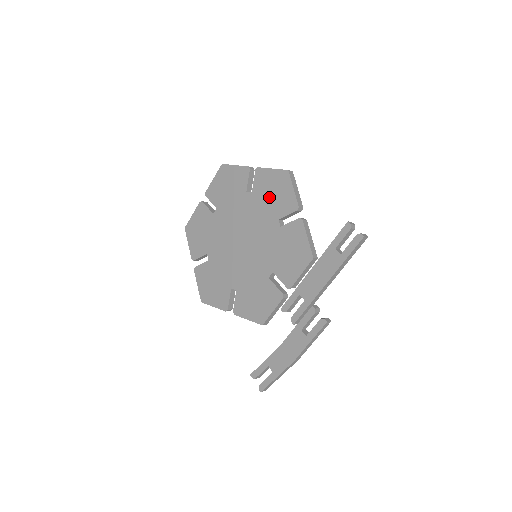
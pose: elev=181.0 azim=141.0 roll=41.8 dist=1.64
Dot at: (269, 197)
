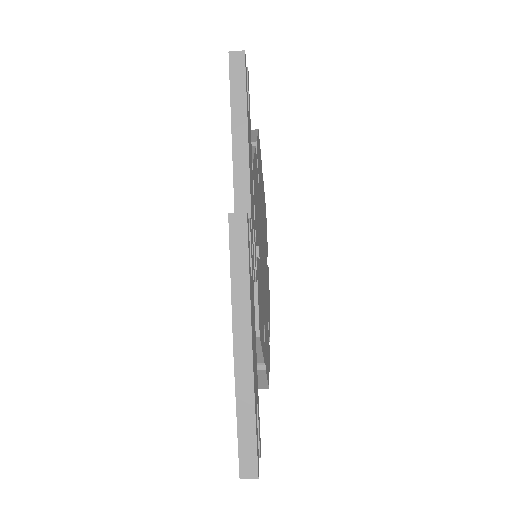
Dot at: occluded
